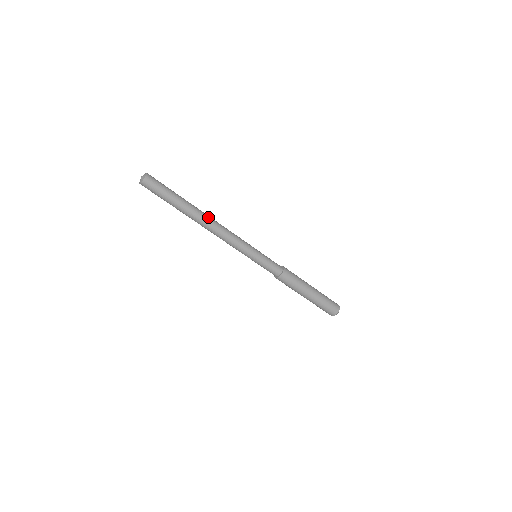
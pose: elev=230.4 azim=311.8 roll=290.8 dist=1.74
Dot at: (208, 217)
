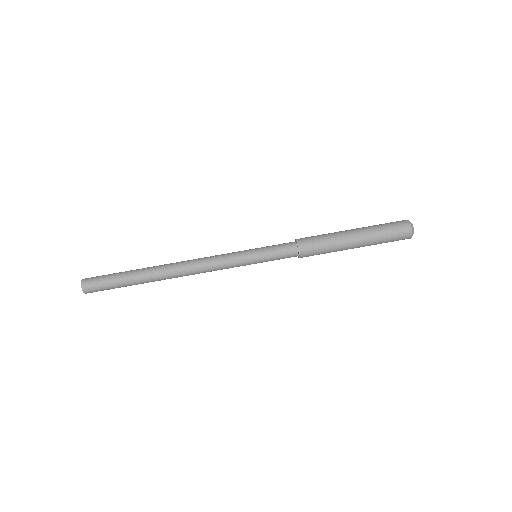
Dot at: (170, 266)
